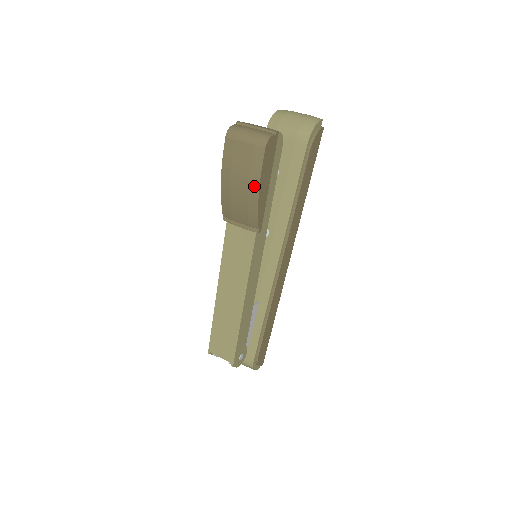
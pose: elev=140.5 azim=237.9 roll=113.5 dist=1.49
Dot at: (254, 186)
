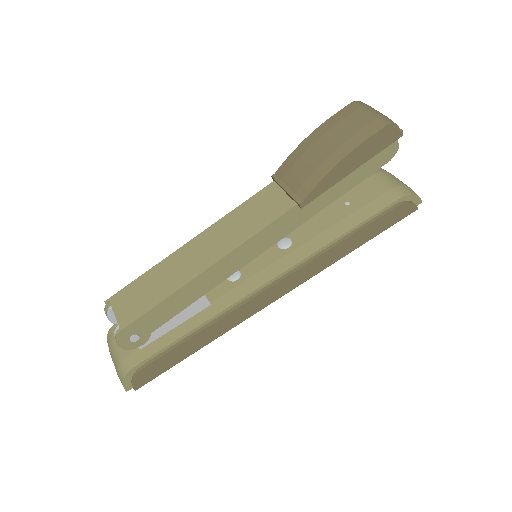
Dot at: (343, 151)
